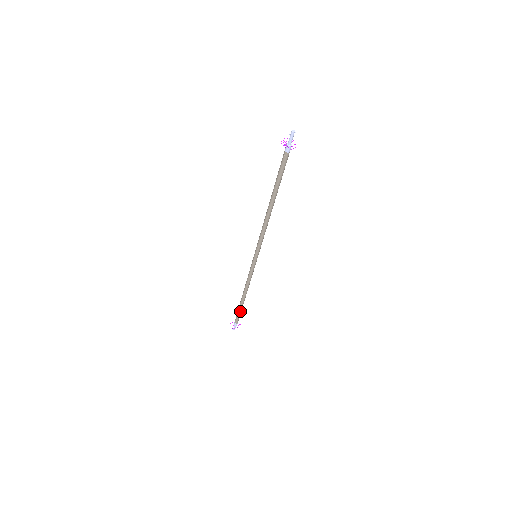
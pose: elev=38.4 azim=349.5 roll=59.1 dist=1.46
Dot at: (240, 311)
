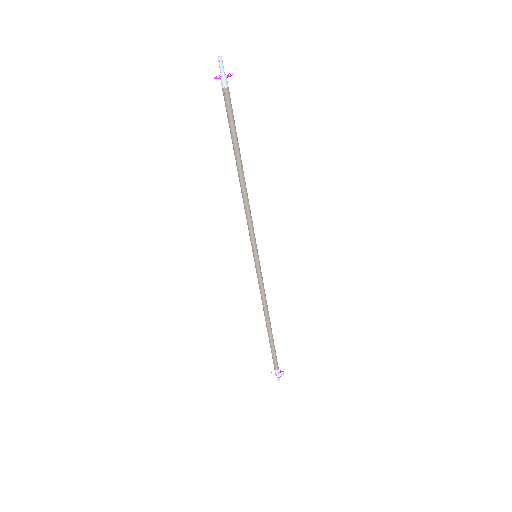
Dot at: (274, 348)
